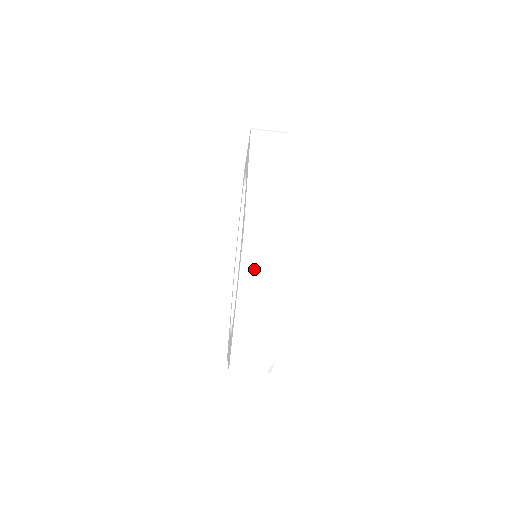
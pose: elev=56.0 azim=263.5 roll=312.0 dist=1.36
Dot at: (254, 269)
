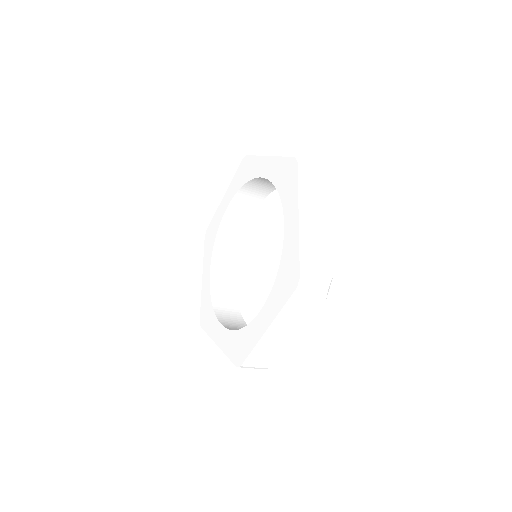
Dot at: occluded
